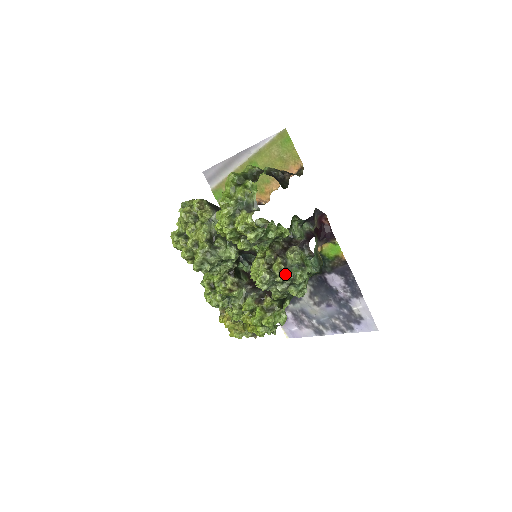
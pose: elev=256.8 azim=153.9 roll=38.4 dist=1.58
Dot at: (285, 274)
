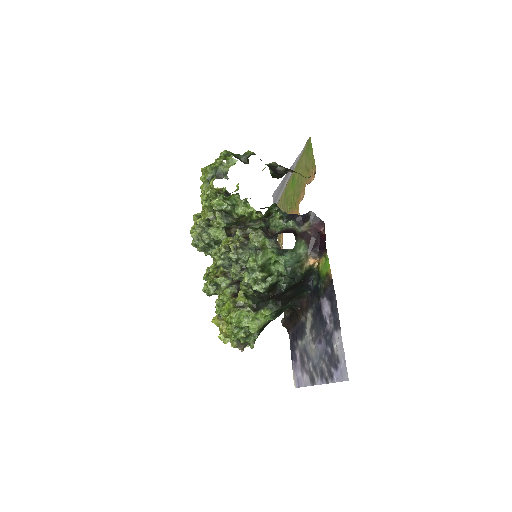
Dot at: (238, 252)
